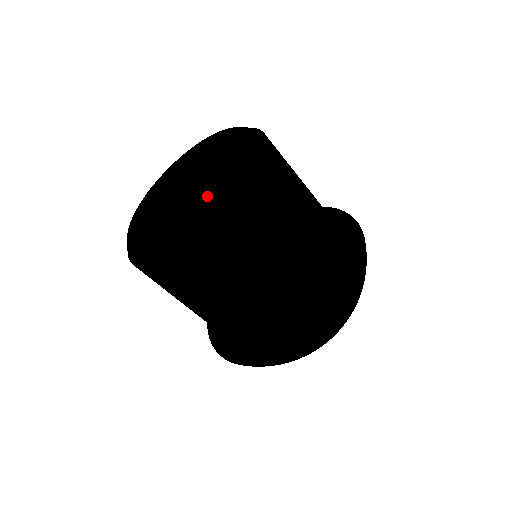
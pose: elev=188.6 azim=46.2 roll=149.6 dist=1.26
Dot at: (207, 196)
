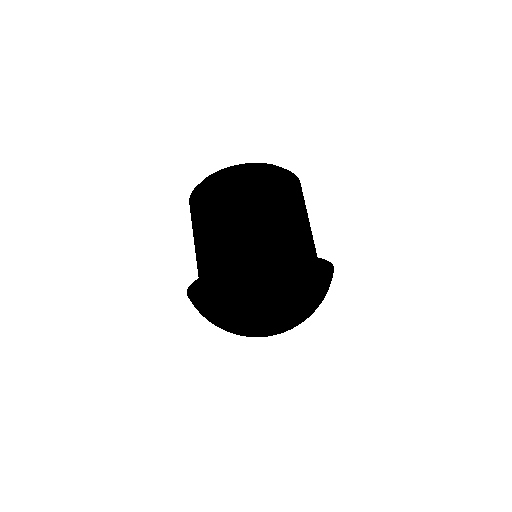
Dot at: occluded
